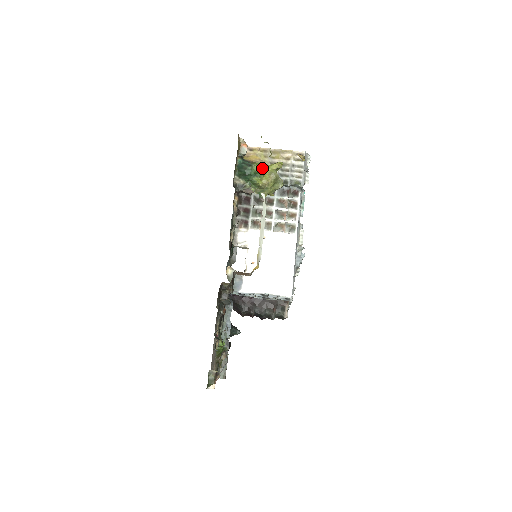
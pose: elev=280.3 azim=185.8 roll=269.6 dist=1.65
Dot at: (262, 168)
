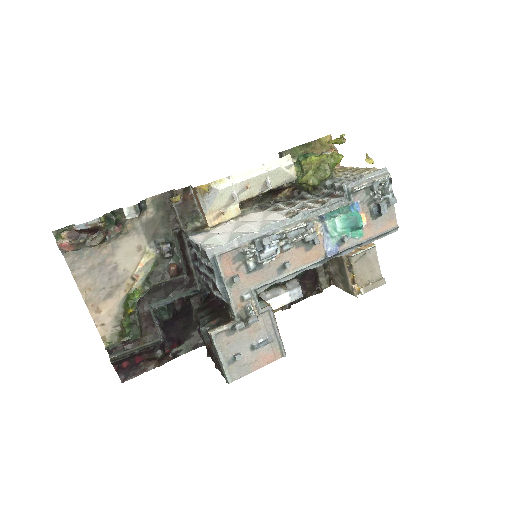
Dot at: (320, 155)
